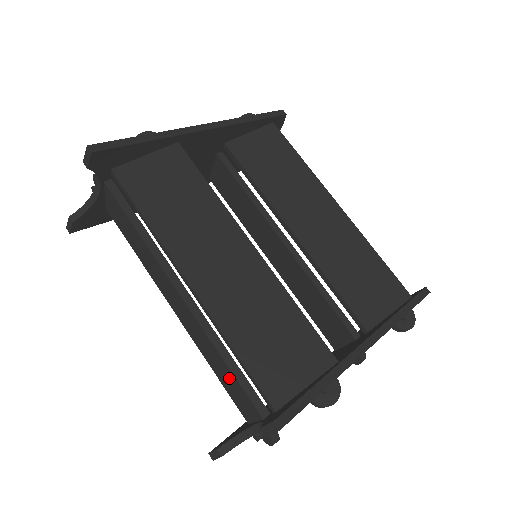
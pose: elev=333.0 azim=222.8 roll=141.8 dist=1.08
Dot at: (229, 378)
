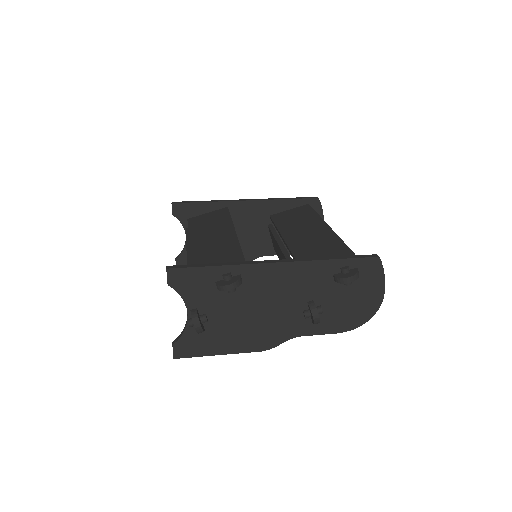
Dot at: occluded
